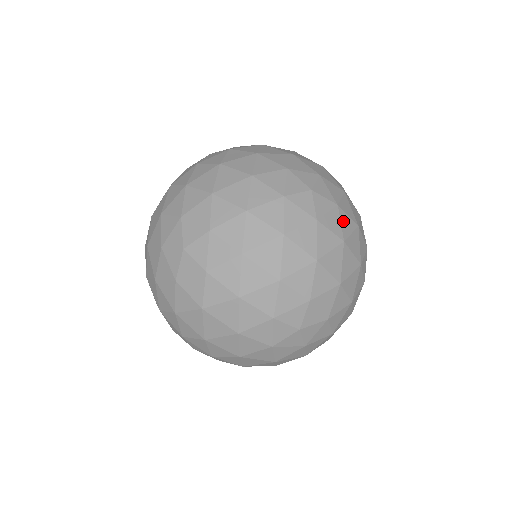
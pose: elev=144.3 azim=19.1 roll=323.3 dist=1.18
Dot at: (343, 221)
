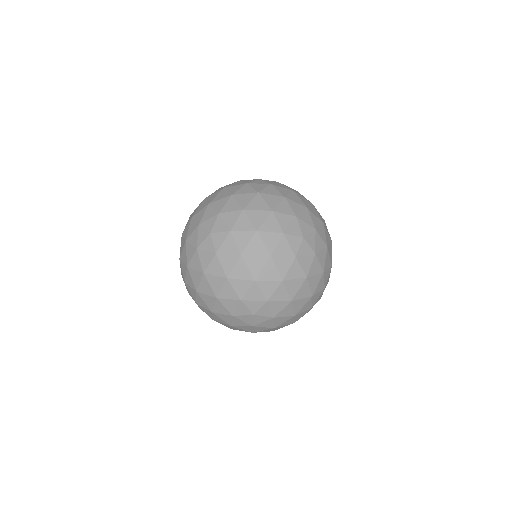
Dot at: (314, 265)
